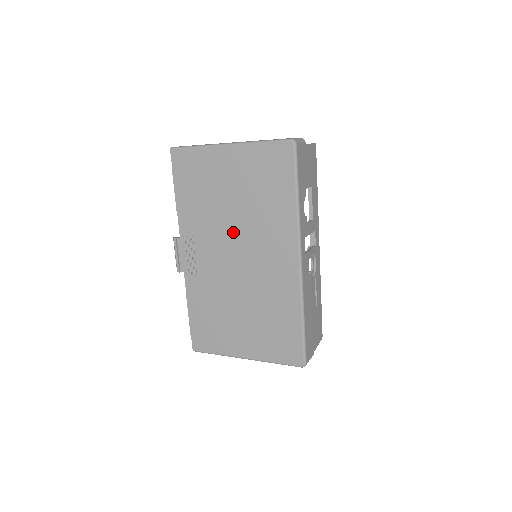
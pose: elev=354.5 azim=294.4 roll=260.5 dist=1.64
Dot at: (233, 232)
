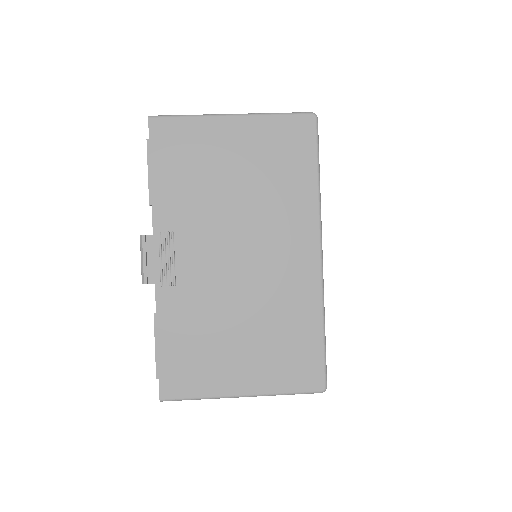
Dot at: (234, 222)
